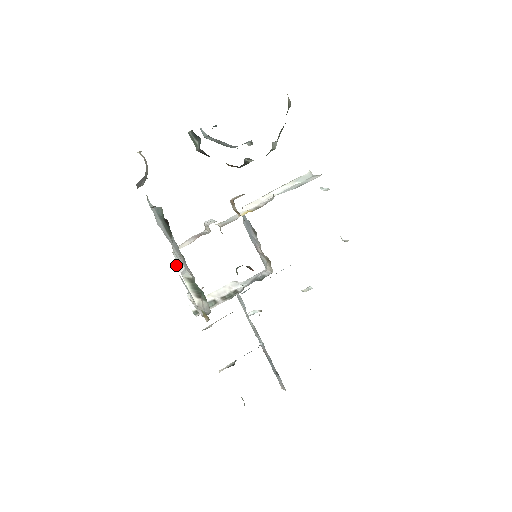
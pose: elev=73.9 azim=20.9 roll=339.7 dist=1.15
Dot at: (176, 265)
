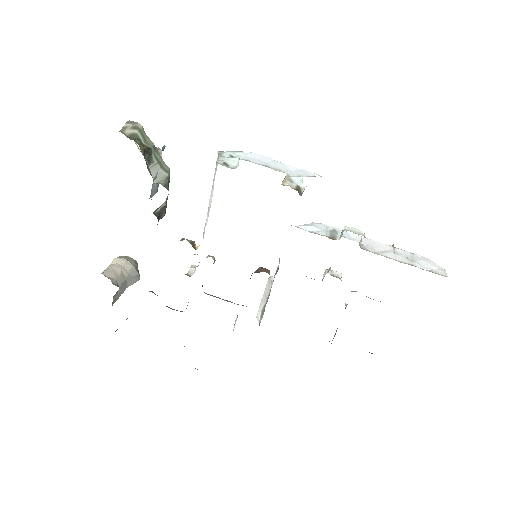
Dot at: occluded
